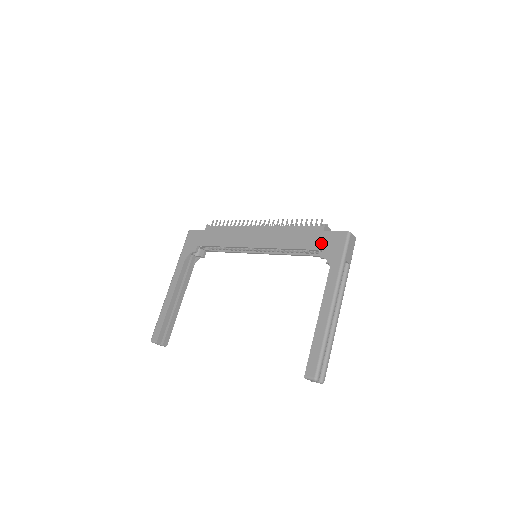
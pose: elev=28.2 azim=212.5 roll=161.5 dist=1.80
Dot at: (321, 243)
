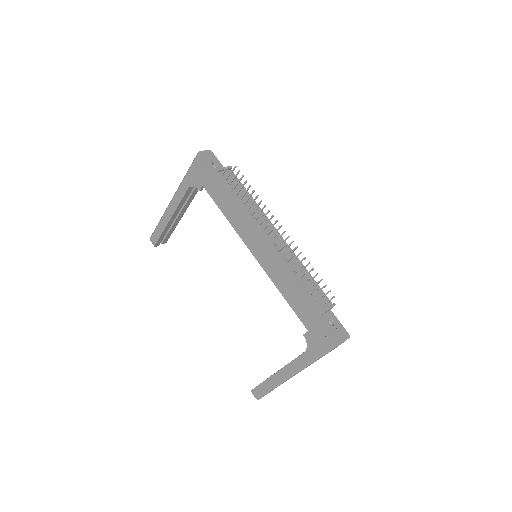
Dot at: (311, 325)
